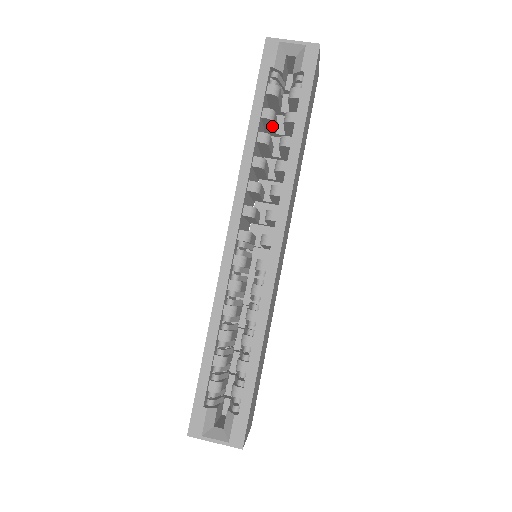
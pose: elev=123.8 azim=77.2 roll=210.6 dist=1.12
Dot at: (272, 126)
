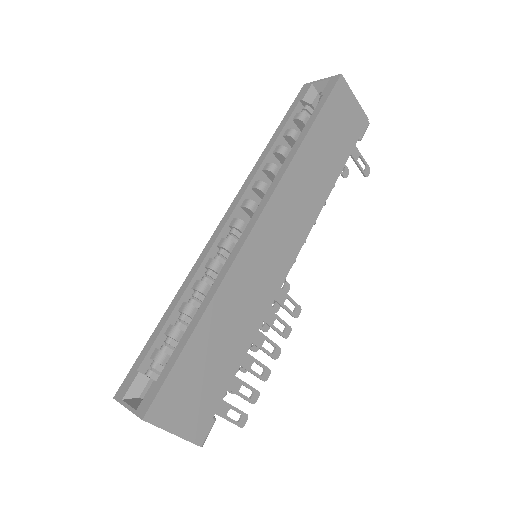
Dot at: occluded
